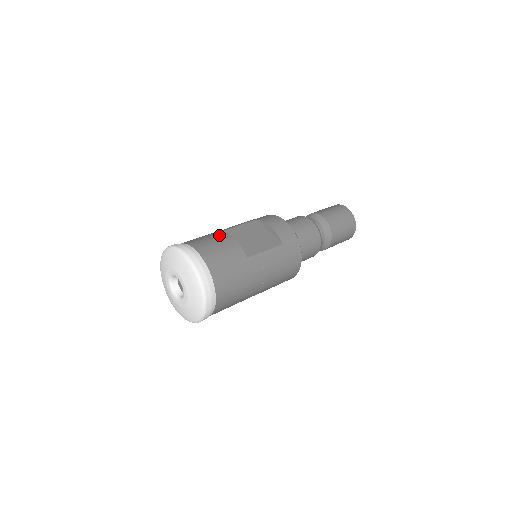
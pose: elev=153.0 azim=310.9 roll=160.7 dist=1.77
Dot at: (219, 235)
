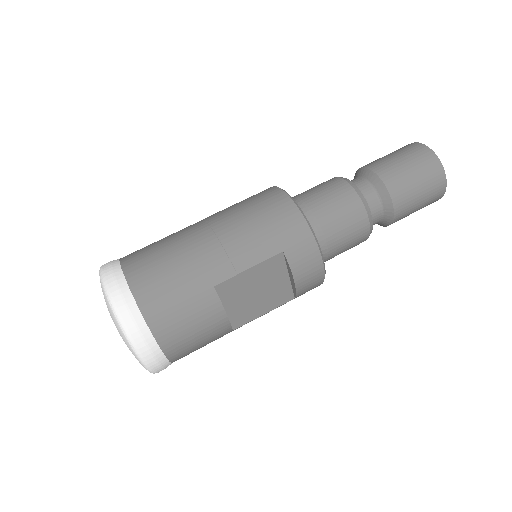
Dot at: (206, 307)
